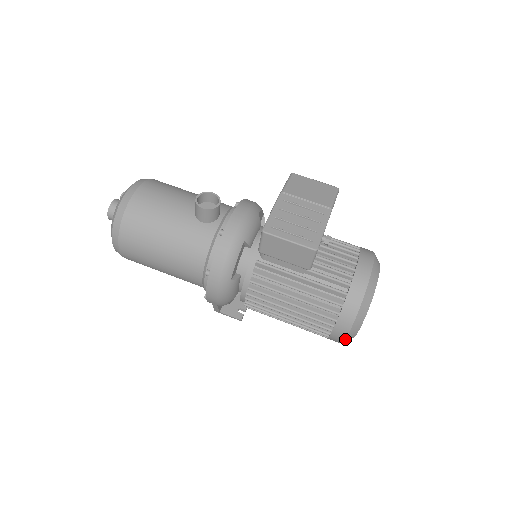
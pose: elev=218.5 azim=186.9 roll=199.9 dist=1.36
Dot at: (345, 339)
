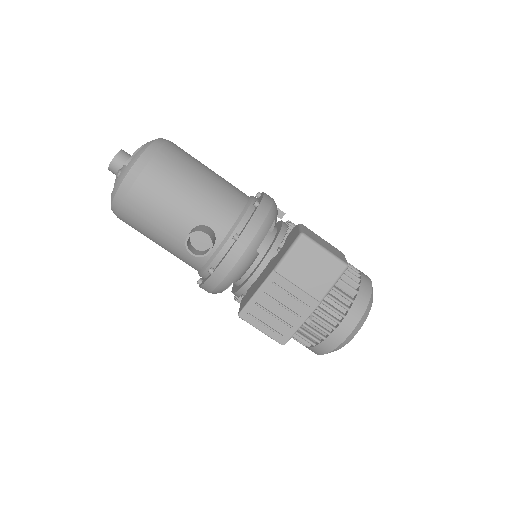
Dot at: occluded
